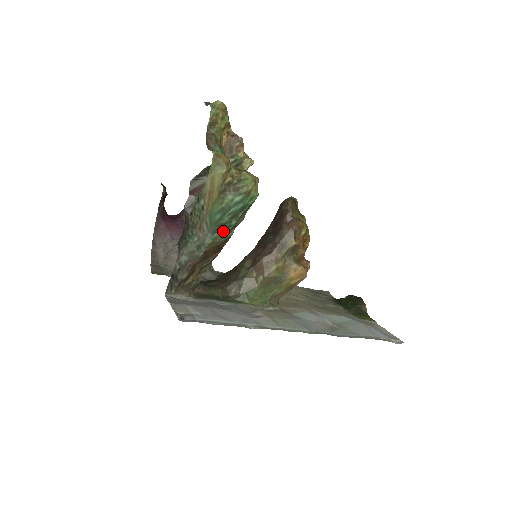
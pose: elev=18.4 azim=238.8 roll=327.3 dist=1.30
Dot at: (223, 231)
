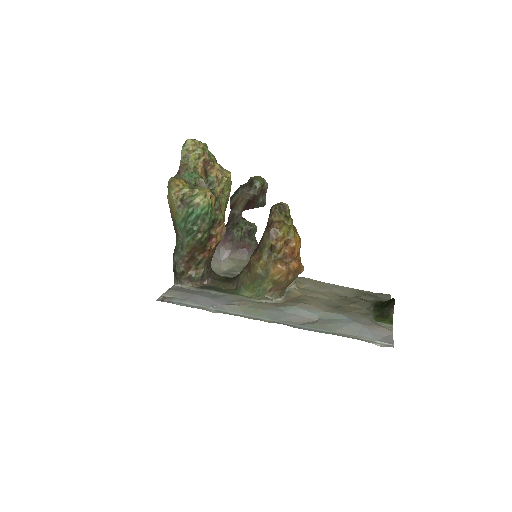
Dot at: (192, 235)
